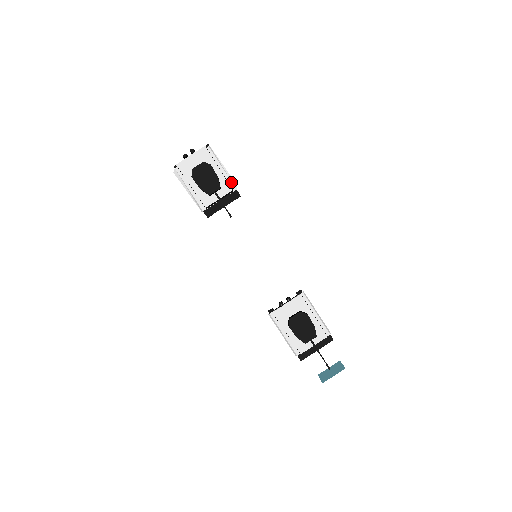
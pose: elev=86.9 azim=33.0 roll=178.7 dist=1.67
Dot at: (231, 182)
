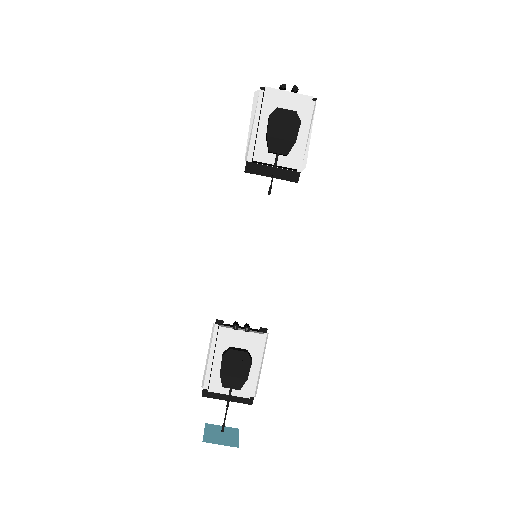
Dot at: (303, 159)
